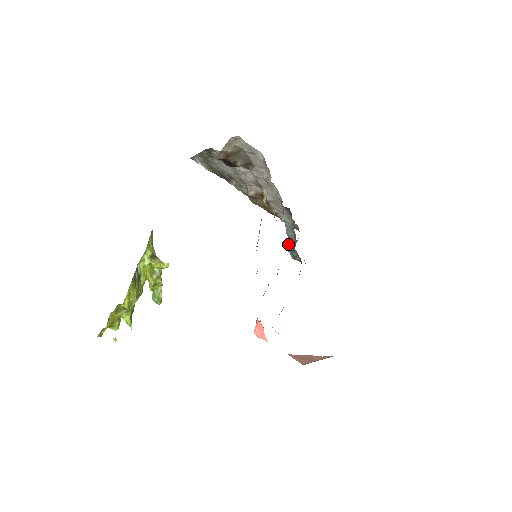
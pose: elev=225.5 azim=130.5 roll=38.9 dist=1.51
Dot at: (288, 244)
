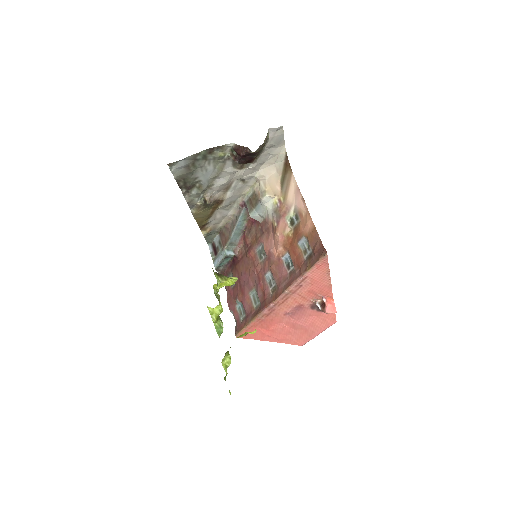
Dot at: (227, 251)
